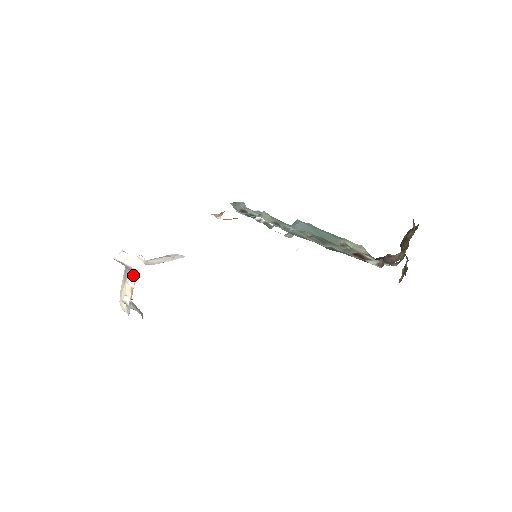
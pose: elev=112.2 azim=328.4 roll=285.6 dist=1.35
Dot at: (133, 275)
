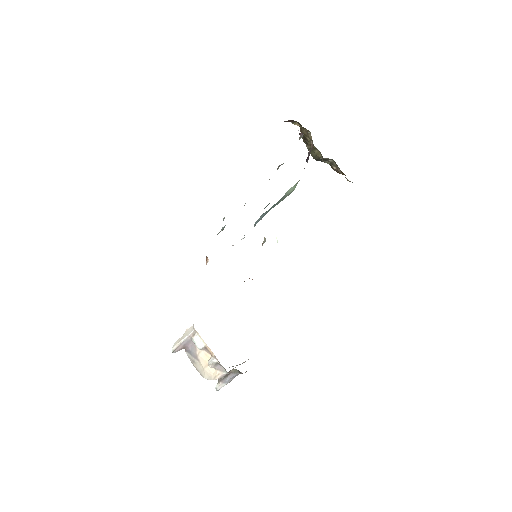
Dot at: (195, 337)
